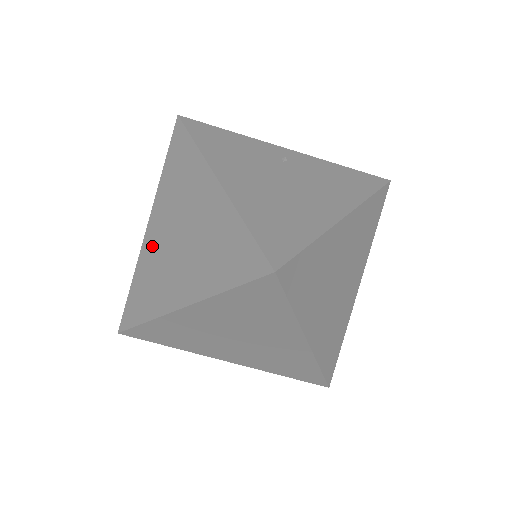
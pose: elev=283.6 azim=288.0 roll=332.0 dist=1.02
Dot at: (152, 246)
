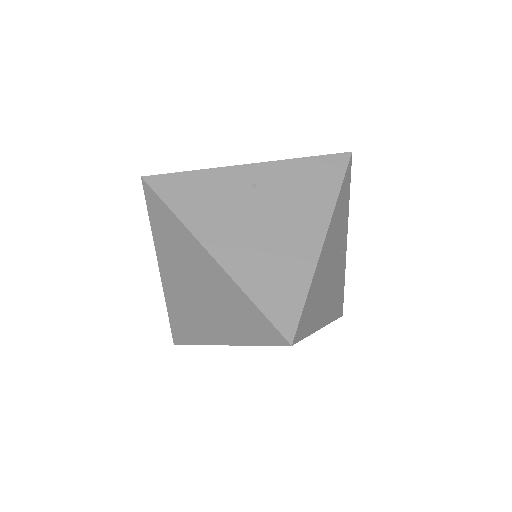
Dot at: (173, 290)
